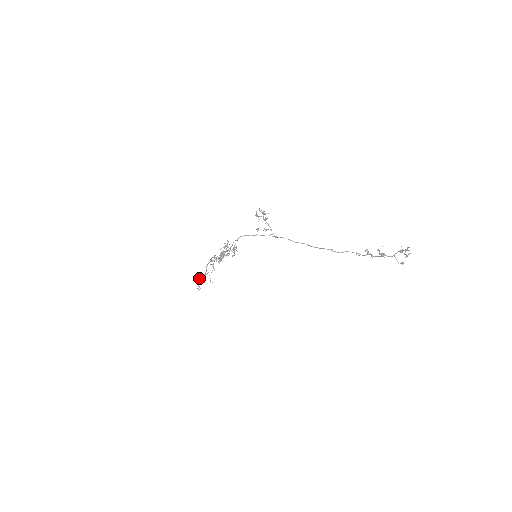
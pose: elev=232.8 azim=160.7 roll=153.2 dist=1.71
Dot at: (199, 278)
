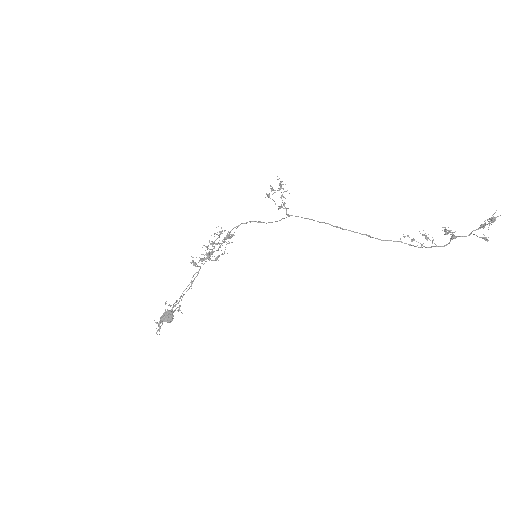
Dot at: (166, 318)
